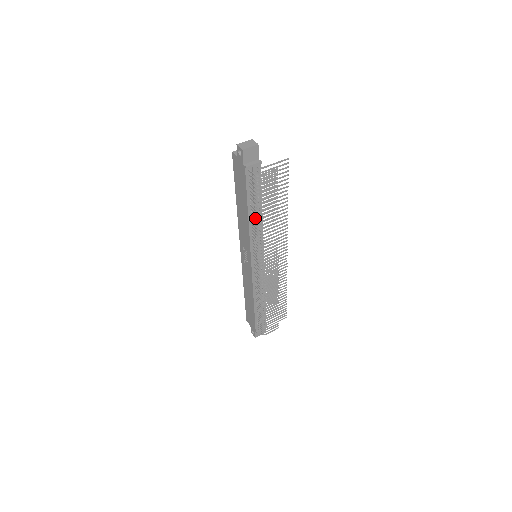
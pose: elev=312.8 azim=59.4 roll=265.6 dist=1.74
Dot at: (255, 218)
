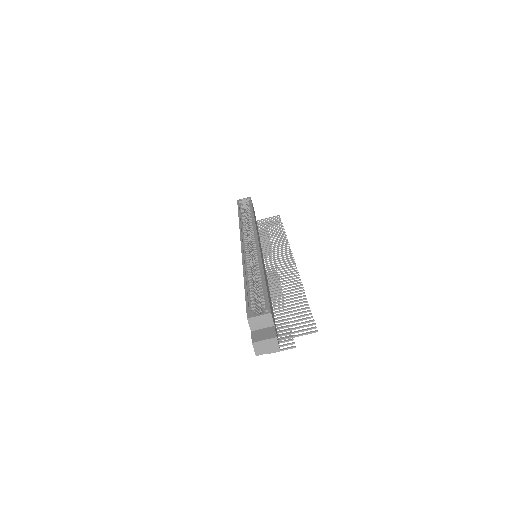
Dot at: occluded
